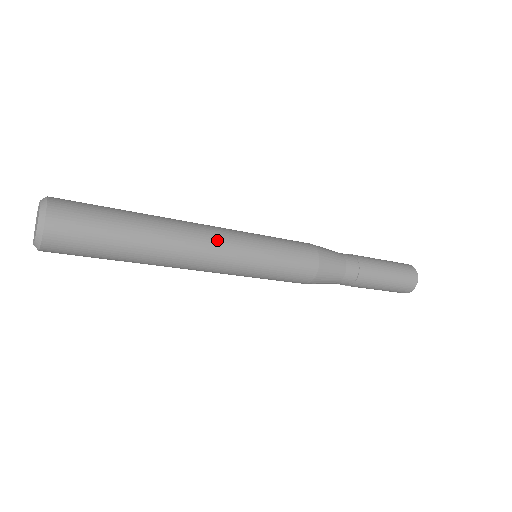
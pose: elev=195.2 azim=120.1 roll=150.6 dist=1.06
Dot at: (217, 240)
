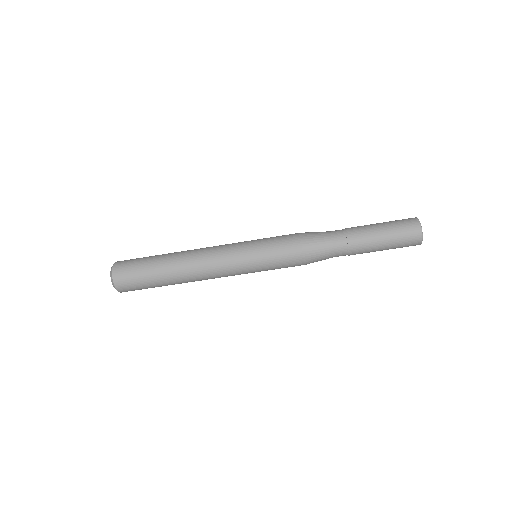
Dot at: (214, 248)
